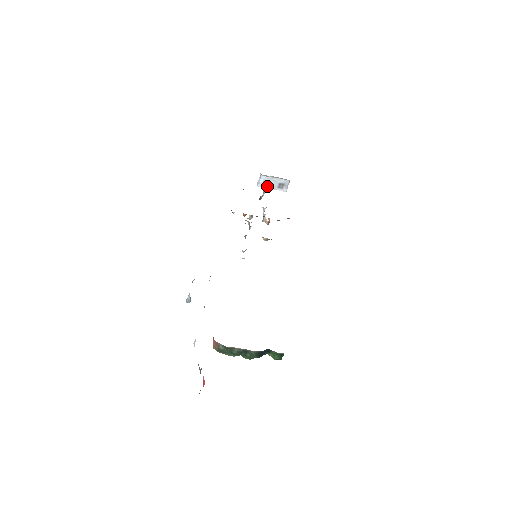
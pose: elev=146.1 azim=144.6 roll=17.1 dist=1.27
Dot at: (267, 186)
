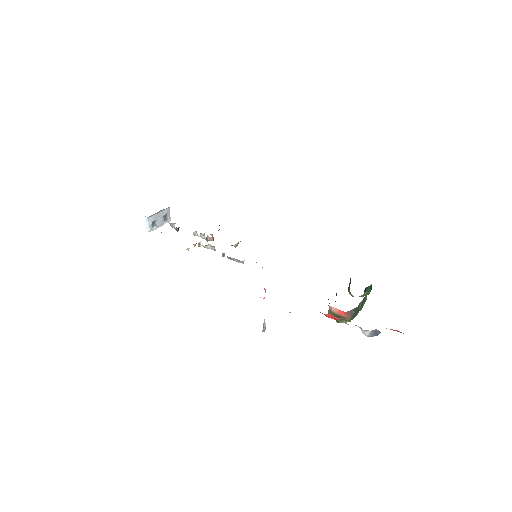
Dot at: (156, 226)
